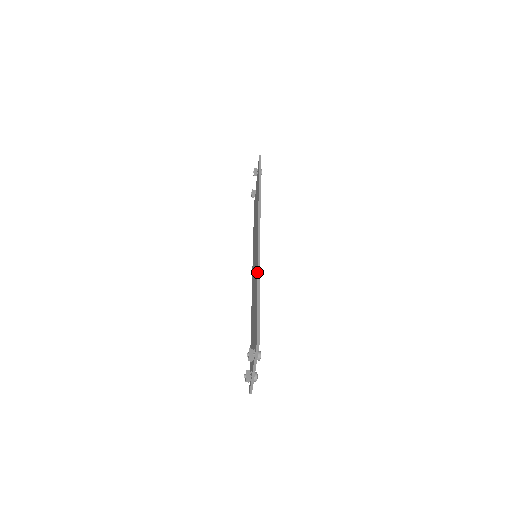
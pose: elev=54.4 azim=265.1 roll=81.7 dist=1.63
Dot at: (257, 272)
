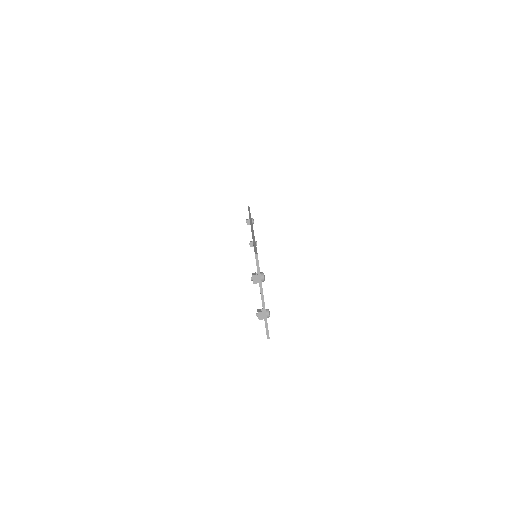
Dot at: occluded
